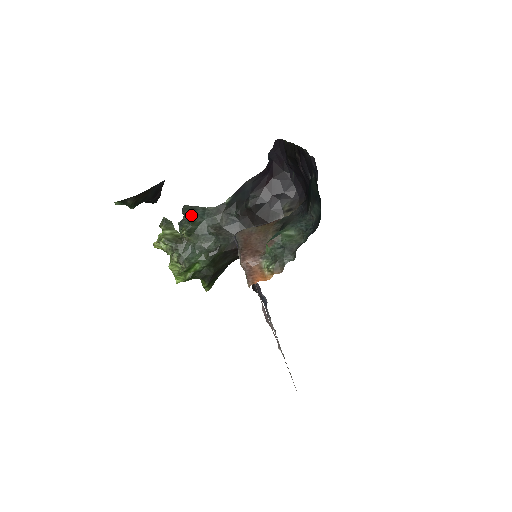
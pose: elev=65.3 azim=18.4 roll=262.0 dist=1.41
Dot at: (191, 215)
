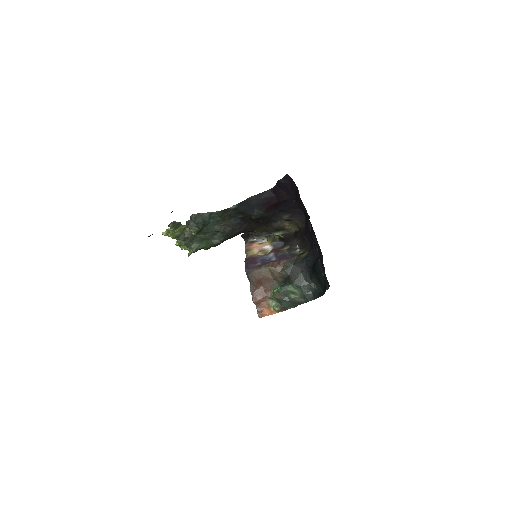
Dot at: (200, 224)
